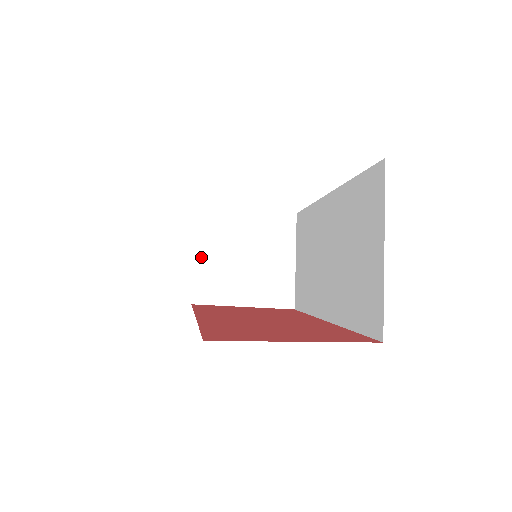
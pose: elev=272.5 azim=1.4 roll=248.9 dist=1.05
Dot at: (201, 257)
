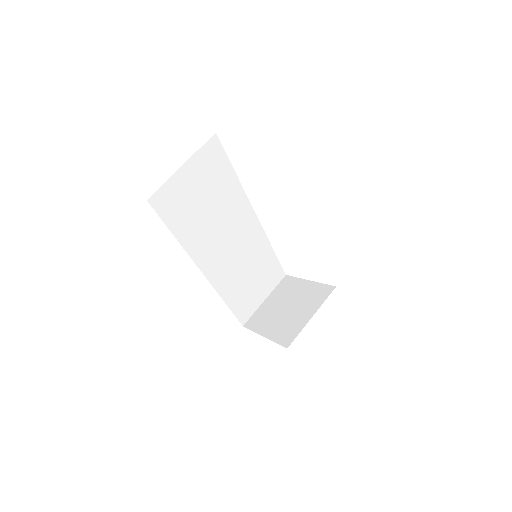
Dot at: (270, 299)
